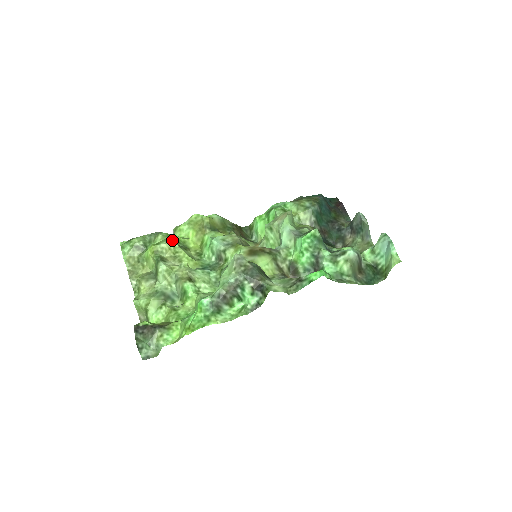
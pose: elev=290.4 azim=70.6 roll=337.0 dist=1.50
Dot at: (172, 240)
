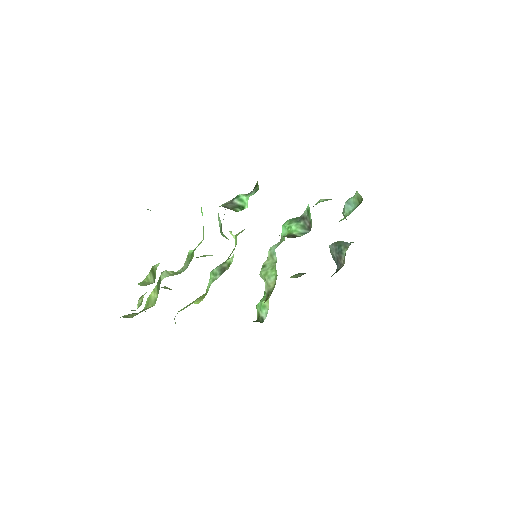
Dot at: occluded
